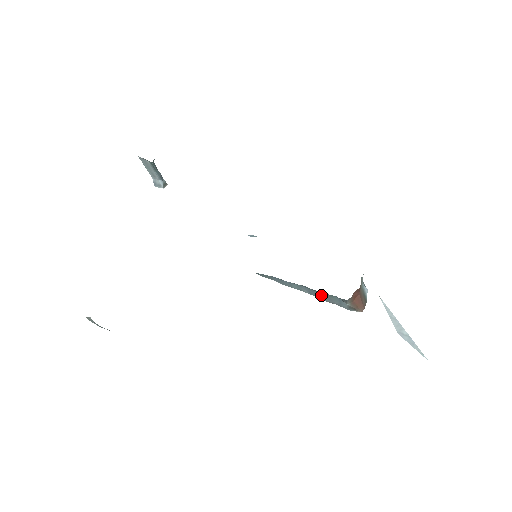
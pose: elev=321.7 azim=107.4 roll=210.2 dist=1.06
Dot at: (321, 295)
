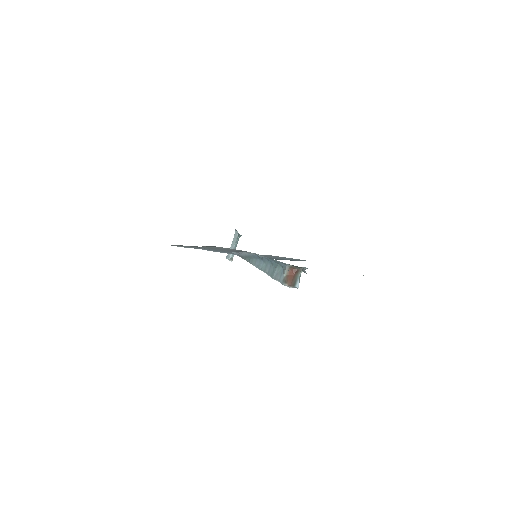
Dot at: (274, 270)
